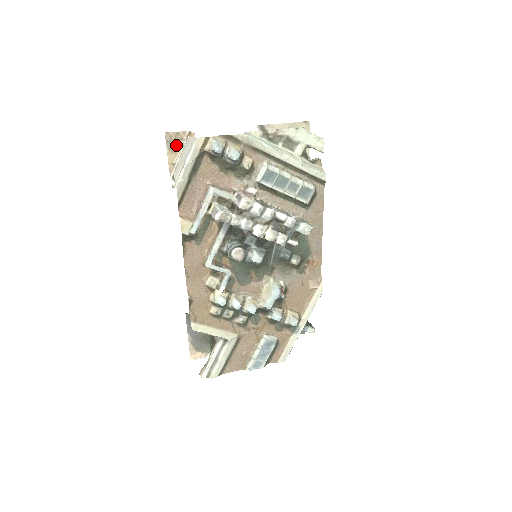
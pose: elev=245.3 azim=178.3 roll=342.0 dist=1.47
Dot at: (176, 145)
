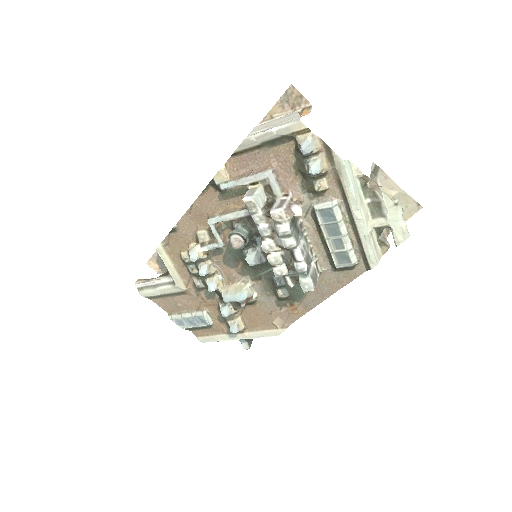
Dot at: (290, 104)
